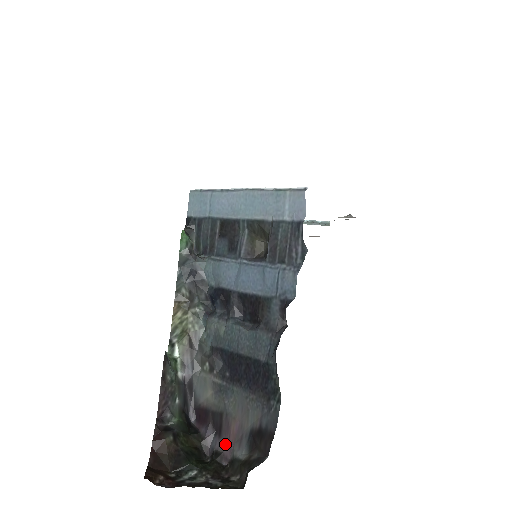
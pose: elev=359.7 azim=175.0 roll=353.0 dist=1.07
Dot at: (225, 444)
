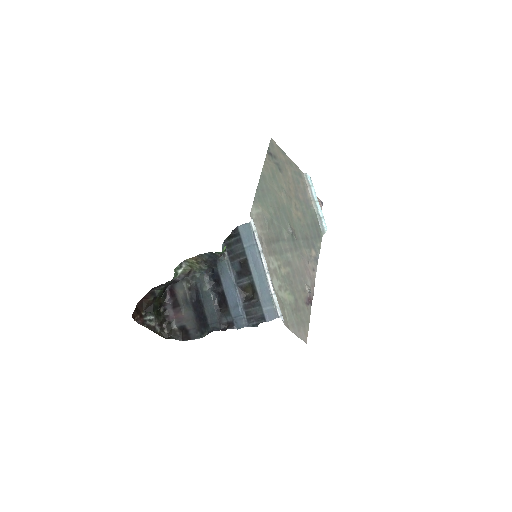
Dot at: (172, 314)
